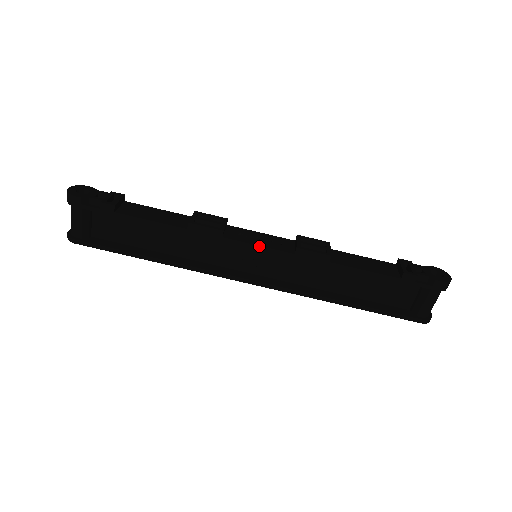
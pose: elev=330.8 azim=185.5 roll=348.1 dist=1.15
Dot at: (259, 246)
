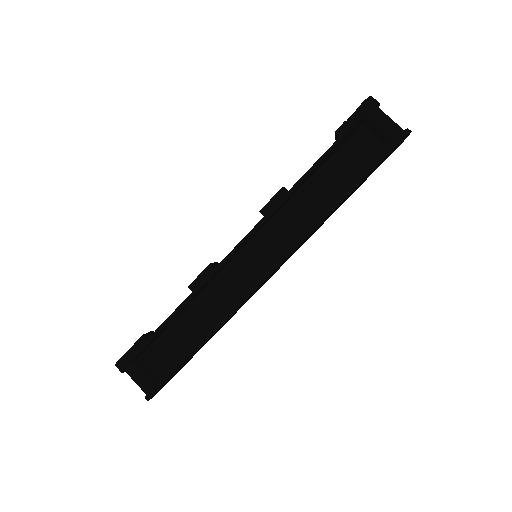
Dot at: (240, 242)
